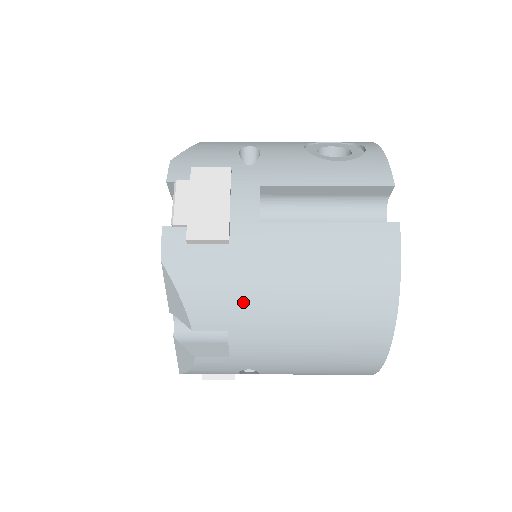
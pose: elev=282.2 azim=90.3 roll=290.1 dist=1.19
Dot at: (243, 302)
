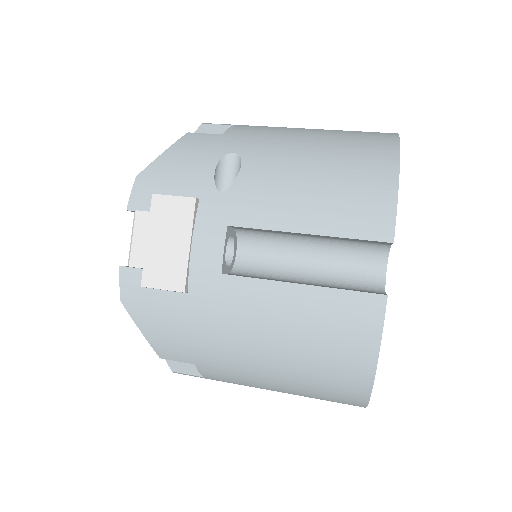
Dot at: occluded
